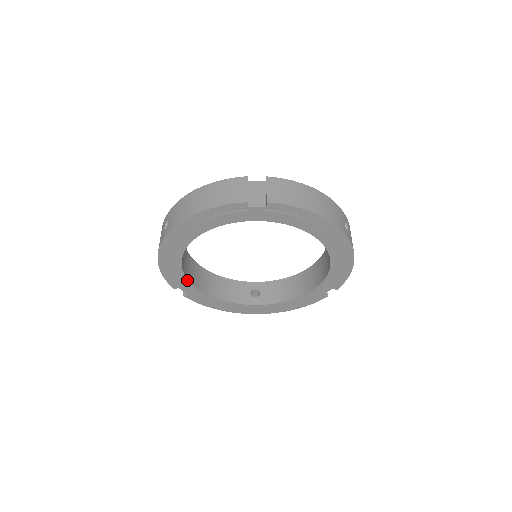
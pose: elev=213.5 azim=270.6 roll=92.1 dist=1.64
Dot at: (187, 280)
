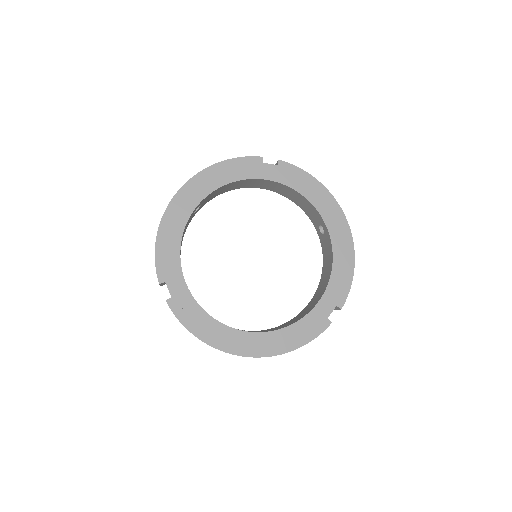
Dot at: (180, 266)
